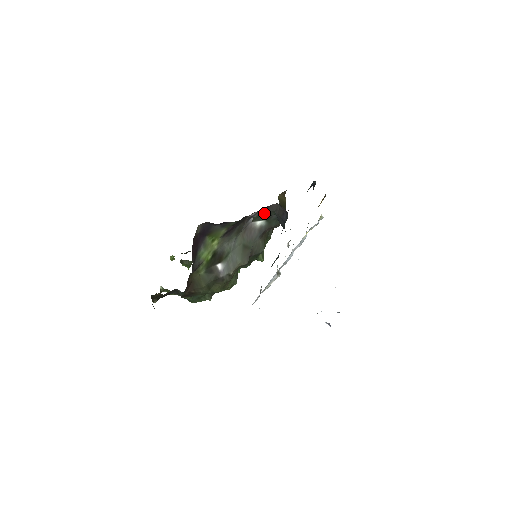
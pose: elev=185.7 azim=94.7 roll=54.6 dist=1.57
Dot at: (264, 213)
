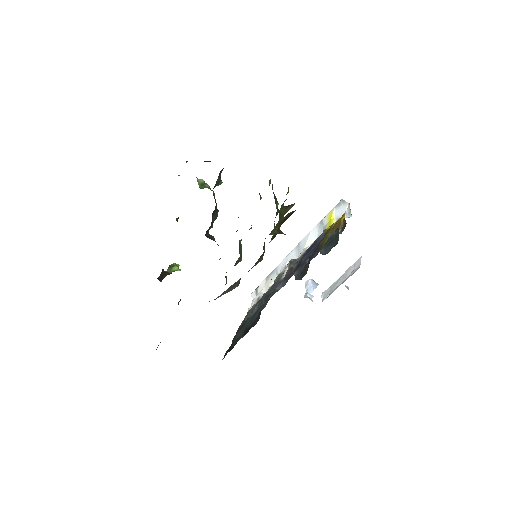
Dot at: occluded
